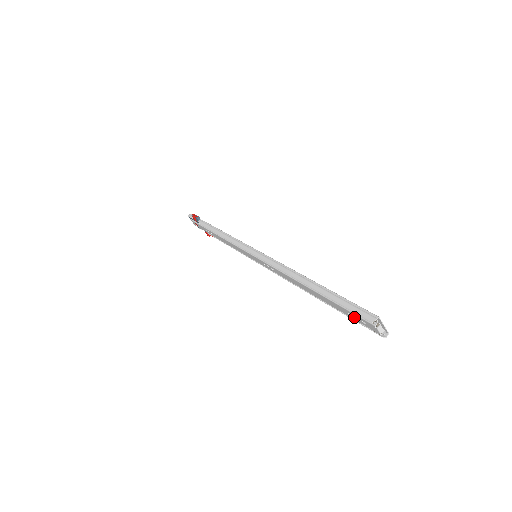
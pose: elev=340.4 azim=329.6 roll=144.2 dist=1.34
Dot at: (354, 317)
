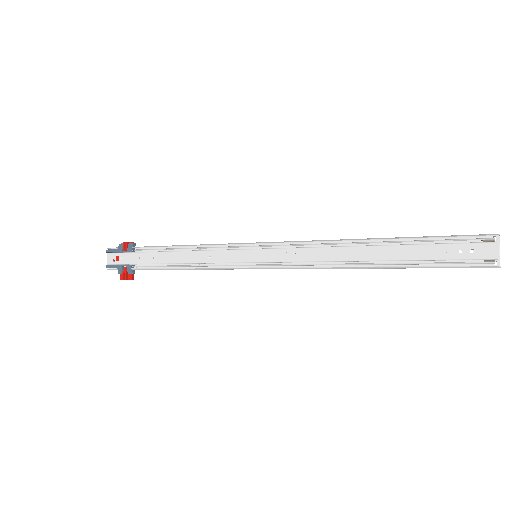
Dot at: (456, 252)
